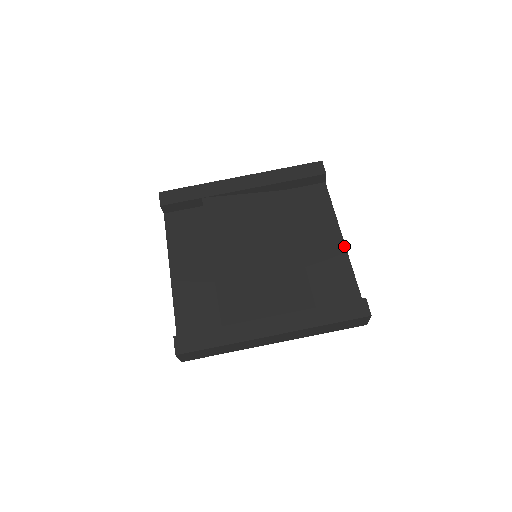
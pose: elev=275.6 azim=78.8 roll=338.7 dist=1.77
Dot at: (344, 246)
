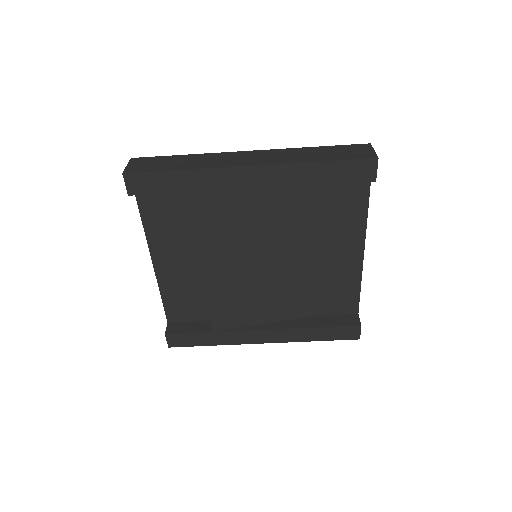
Dot at: (362, 260)
